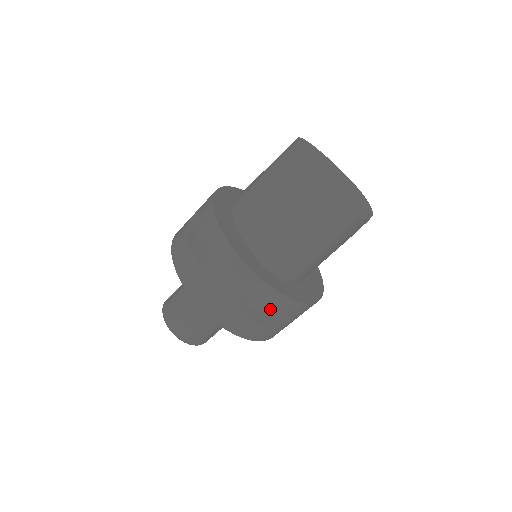
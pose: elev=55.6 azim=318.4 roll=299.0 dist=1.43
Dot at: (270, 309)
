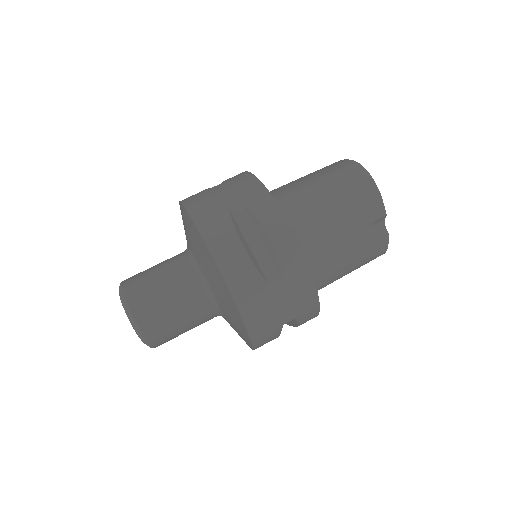
Dot at: (260, 245)
